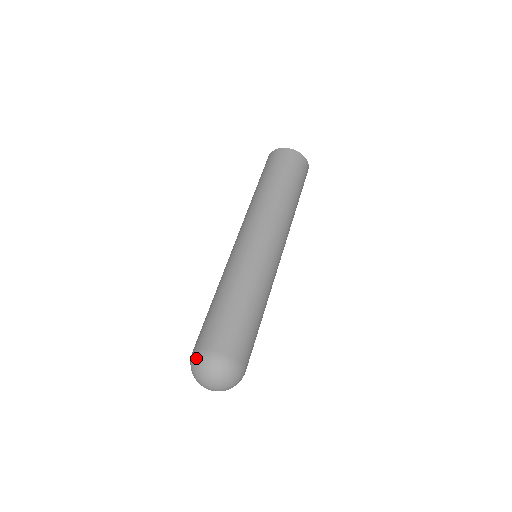
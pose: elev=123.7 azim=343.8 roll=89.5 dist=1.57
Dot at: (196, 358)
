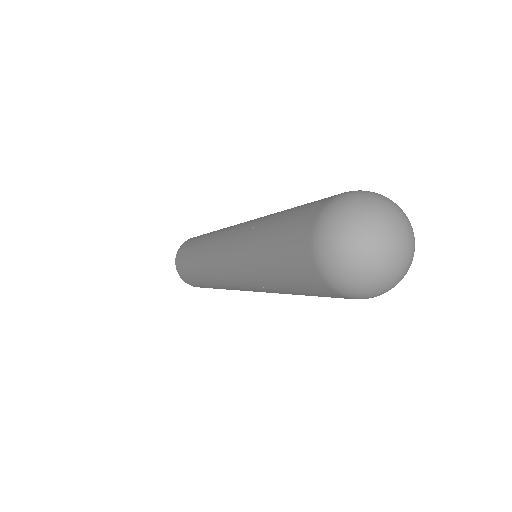
Dot at: (323, 237)
